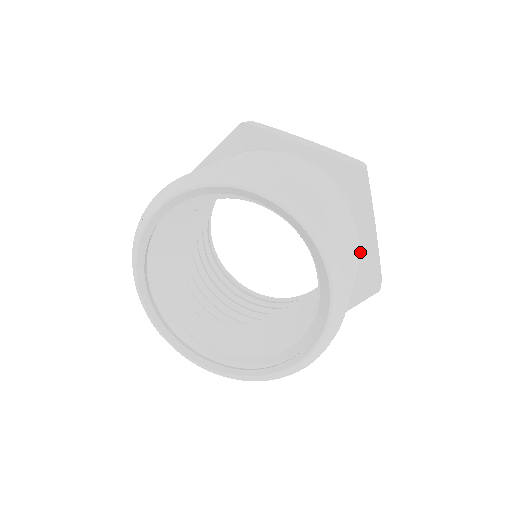
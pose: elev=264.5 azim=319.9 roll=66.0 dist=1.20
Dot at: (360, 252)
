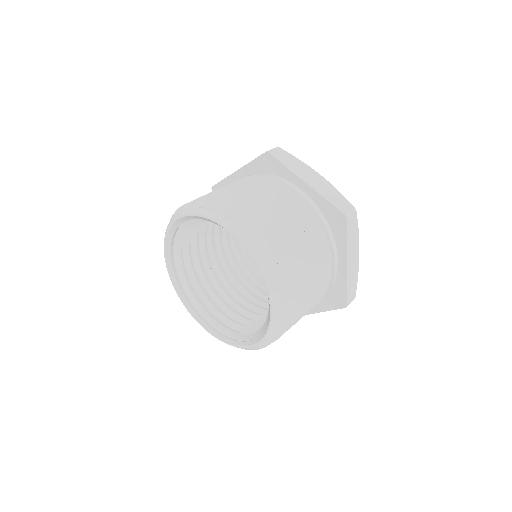
Dot at: (333, 277)
